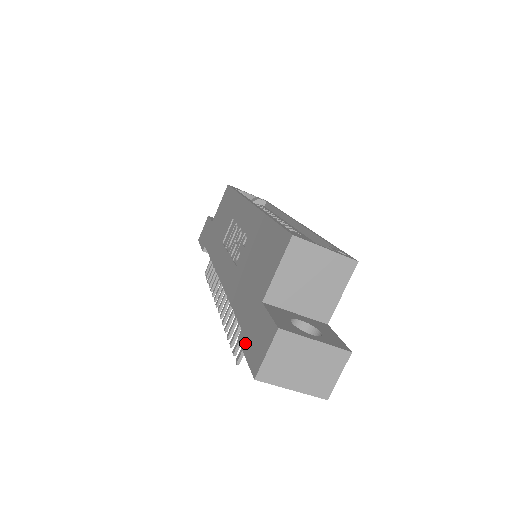
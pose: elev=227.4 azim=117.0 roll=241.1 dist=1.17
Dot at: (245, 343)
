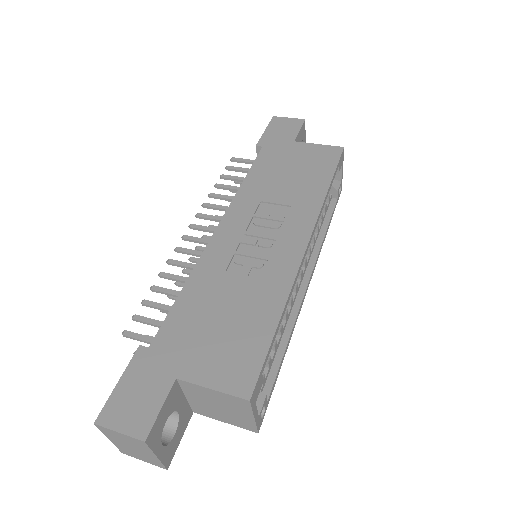
Dot at: (133, 371)
